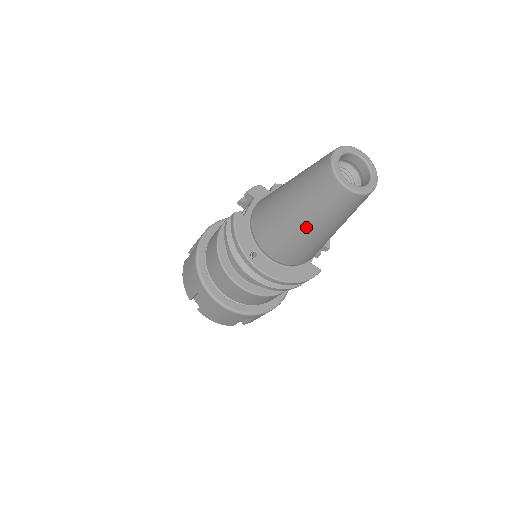
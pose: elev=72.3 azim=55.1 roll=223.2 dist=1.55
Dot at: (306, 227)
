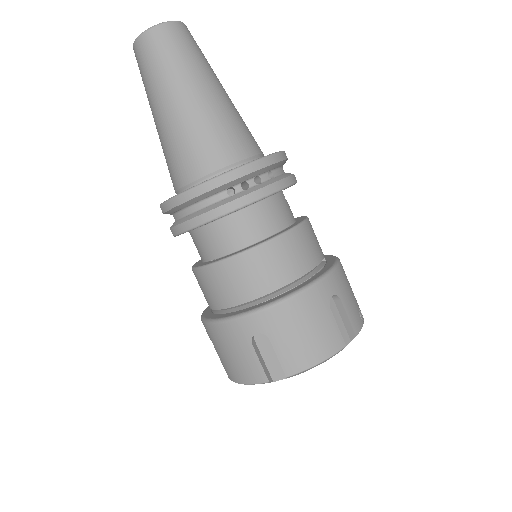
Dot at: (188, 96)
